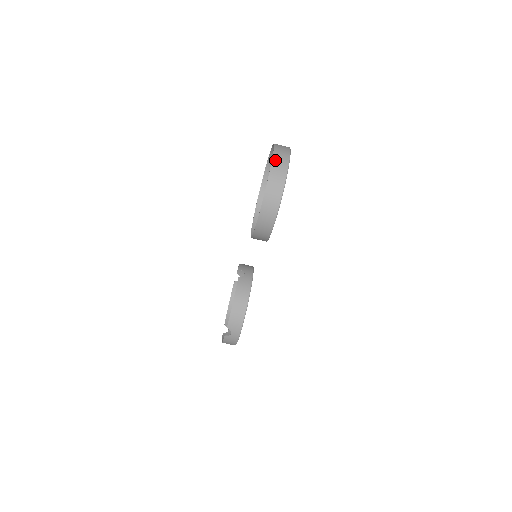
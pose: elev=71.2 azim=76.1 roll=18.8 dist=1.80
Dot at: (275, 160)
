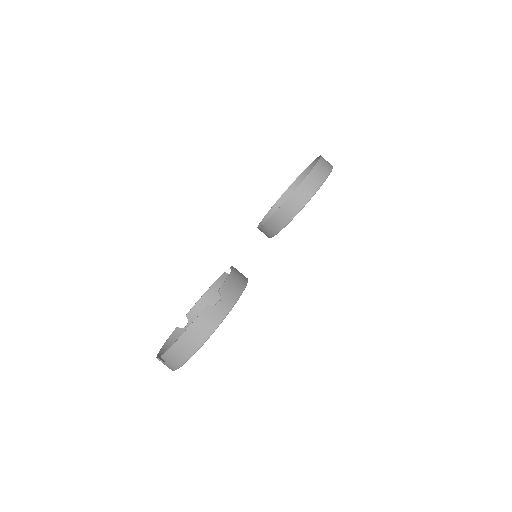
Dot at: occluded
